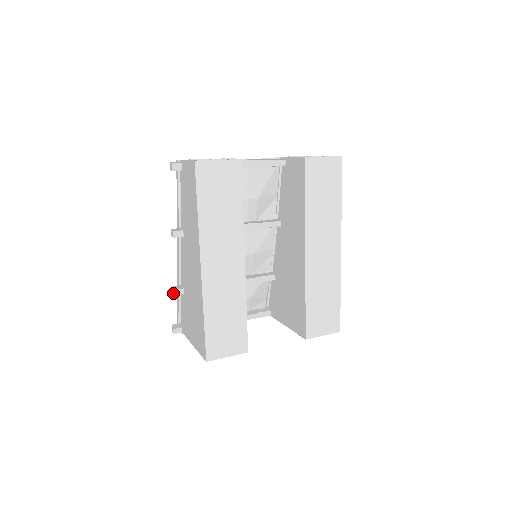
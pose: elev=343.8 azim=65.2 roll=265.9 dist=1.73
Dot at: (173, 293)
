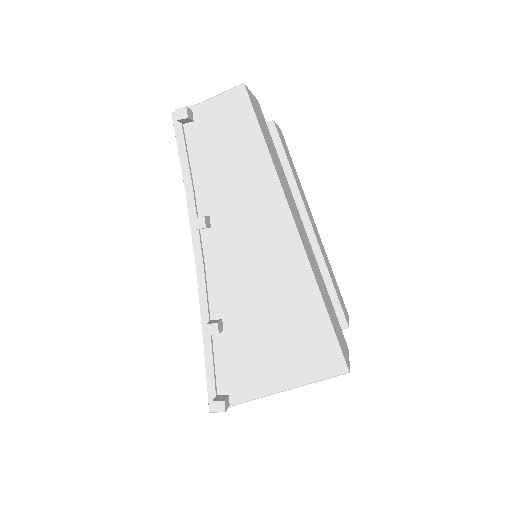
Dot at: (217, 329)
